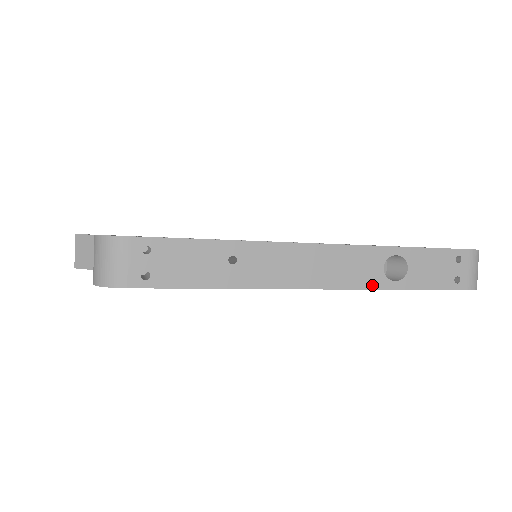
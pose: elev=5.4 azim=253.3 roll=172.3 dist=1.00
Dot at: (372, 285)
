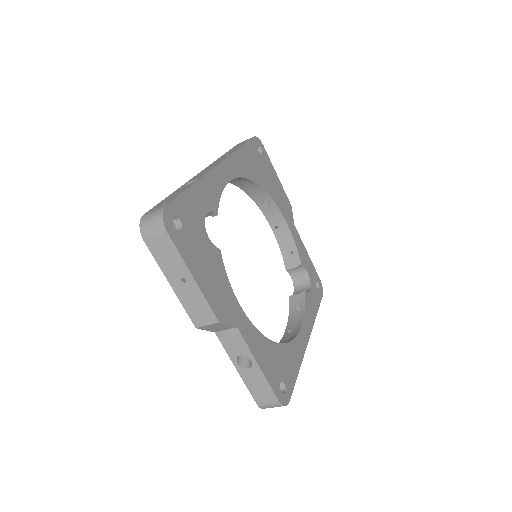
Dot at: occluded
